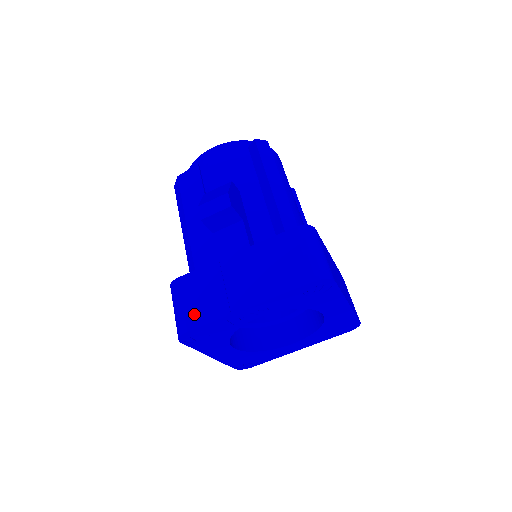
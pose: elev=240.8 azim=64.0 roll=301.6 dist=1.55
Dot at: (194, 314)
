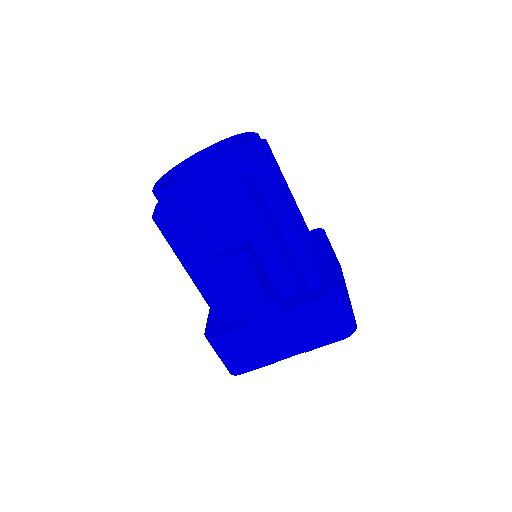
Dot at: (243, 363)
